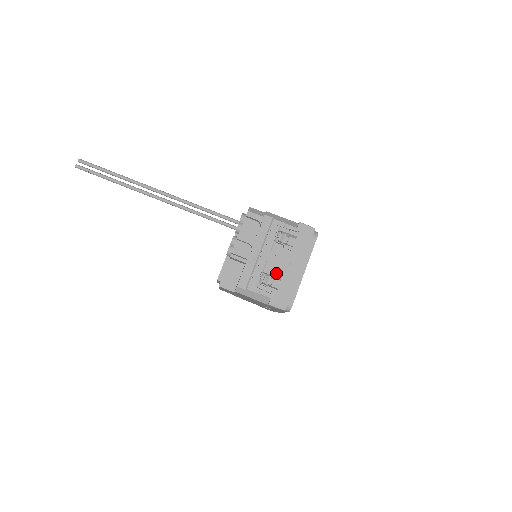
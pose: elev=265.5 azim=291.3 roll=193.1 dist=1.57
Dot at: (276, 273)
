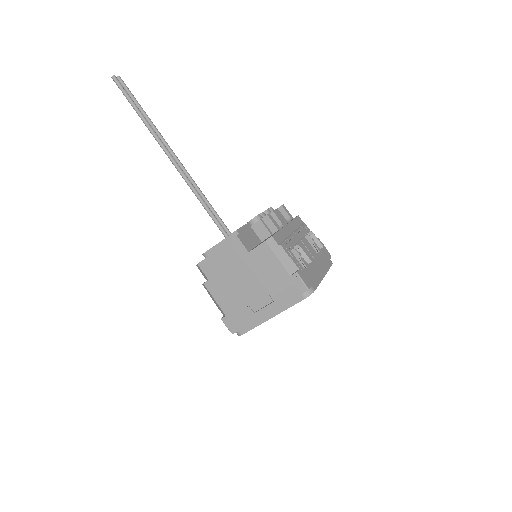
Dot at: occluded
